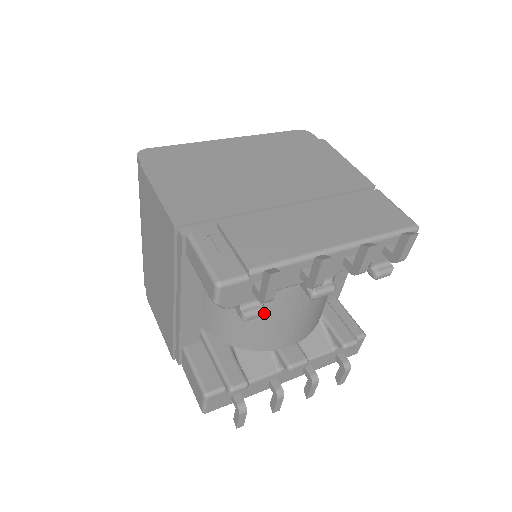
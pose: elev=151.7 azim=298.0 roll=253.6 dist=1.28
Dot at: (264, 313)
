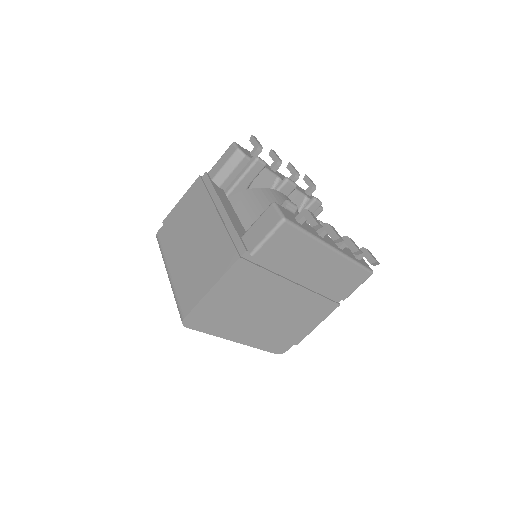
Dot at: occluded
